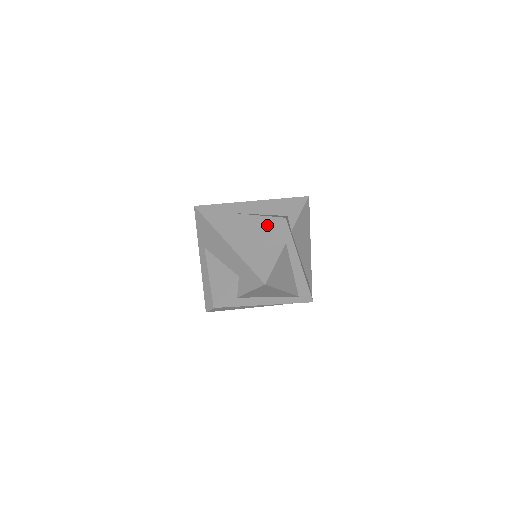
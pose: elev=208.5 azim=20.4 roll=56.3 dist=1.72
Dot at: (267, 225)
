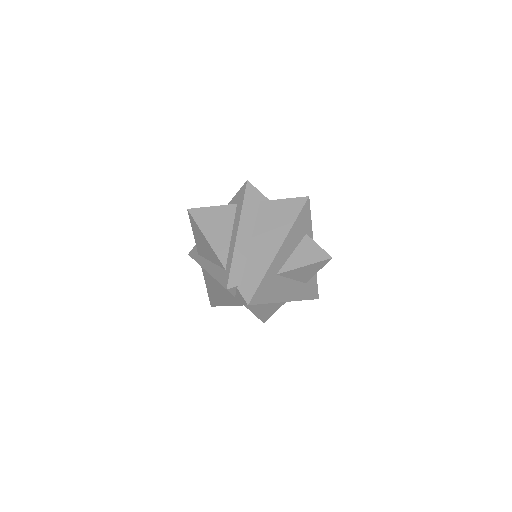
Dot at: (314, 268)
